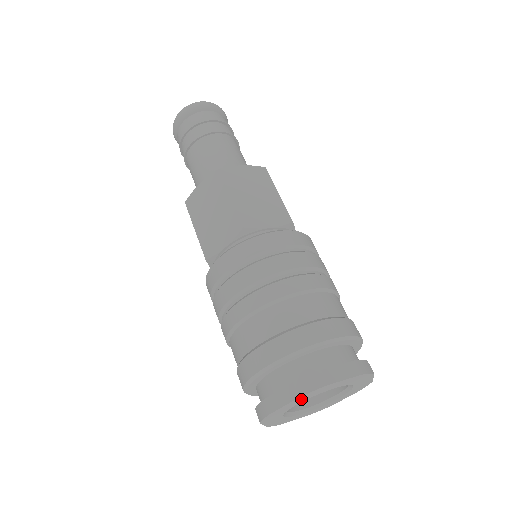
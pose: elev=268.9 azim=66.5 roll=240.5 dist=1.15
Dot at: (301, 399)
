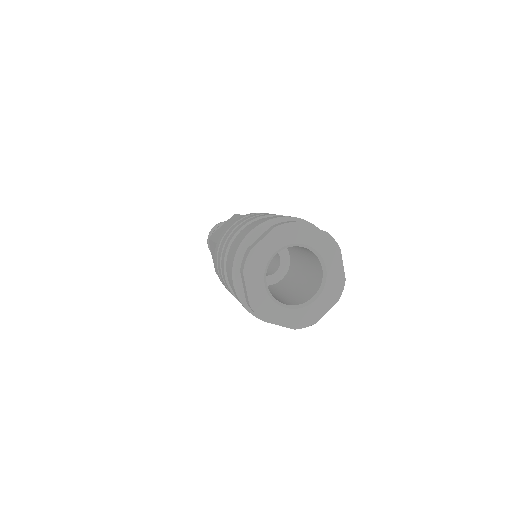
Dot at: (254, 276)
